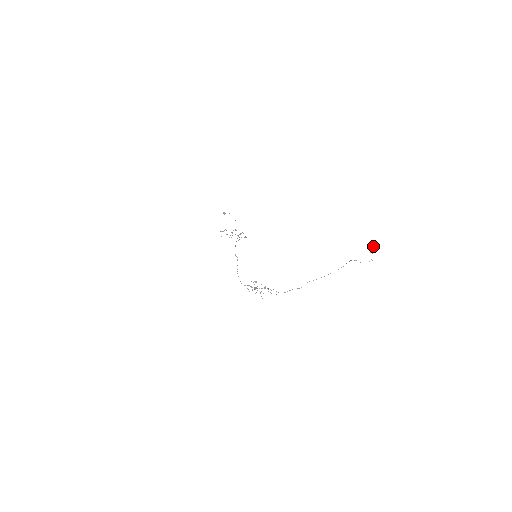
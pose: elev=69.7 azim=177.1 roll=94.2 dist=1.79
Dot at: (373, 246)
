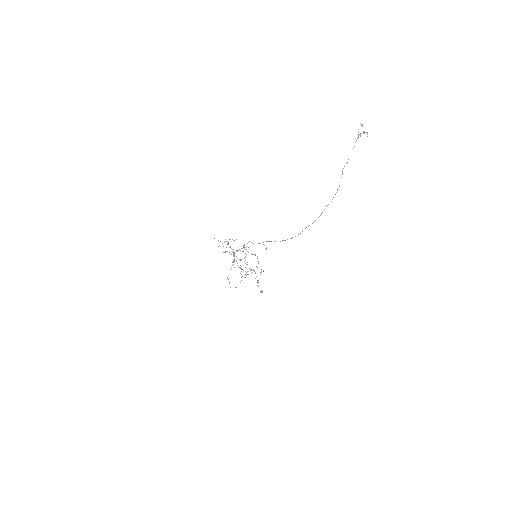
Dot at: occluded
